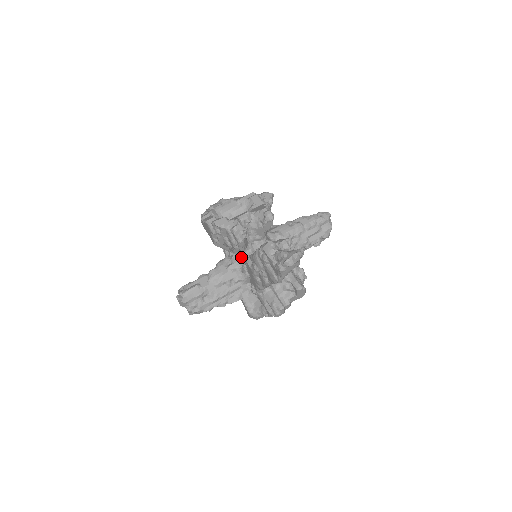
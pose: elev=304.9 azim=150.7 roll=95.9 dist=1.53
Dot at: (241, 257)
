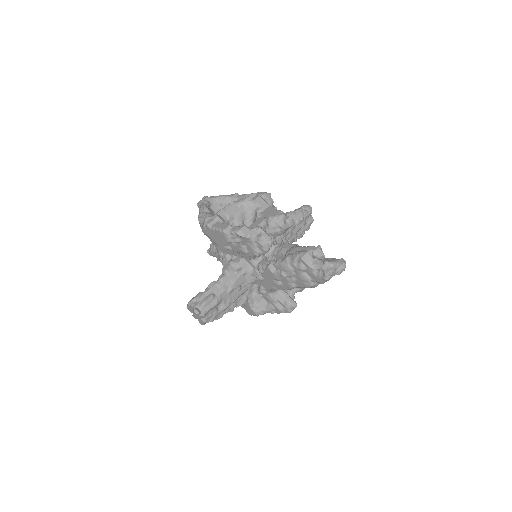
Dot at: (253, 261)
